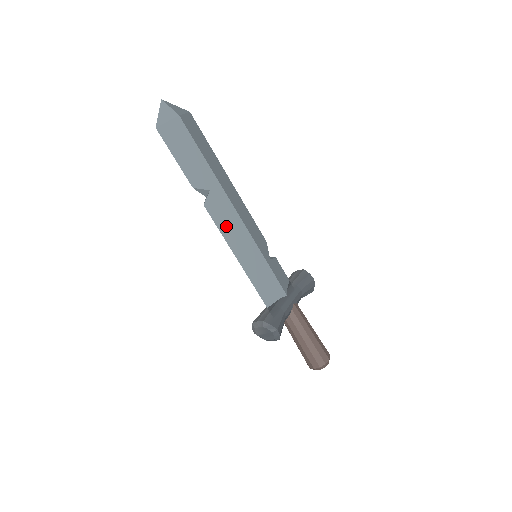
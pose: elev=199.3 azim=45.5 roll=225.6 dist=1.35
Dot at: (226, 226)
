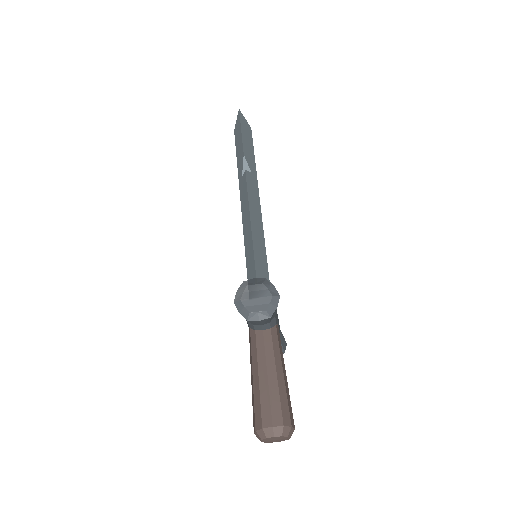
Dot at: (252, 201)
